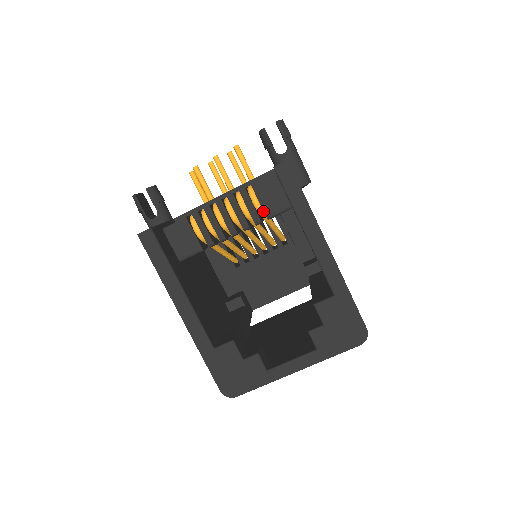
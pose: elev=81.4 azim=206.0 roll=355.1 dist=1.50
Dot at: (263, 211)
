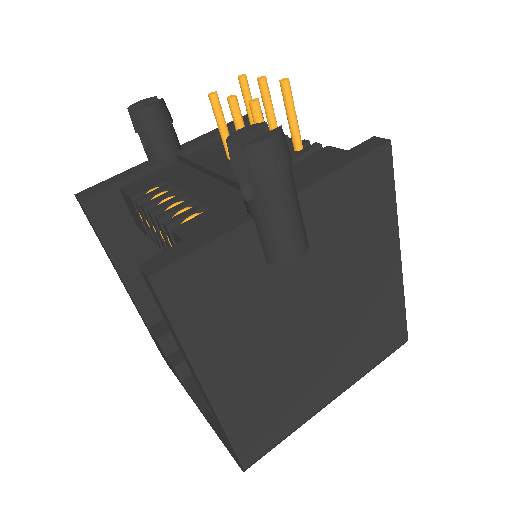
Dot at: occluded
